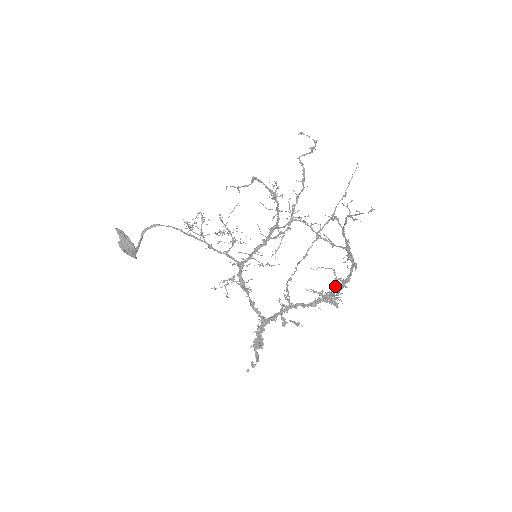
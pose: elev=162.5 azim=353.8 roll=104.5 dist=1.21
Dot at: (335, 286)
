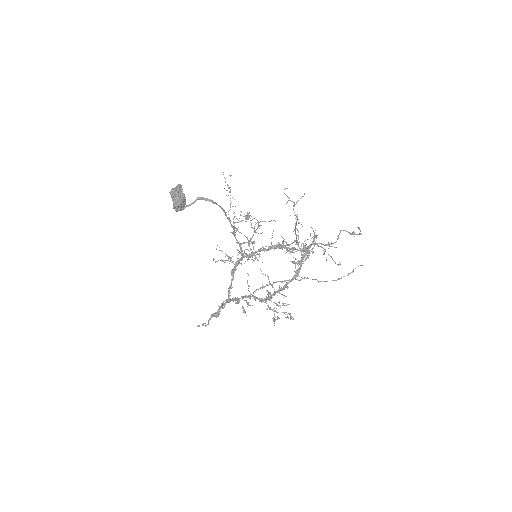
Dot at: (282, 303)
